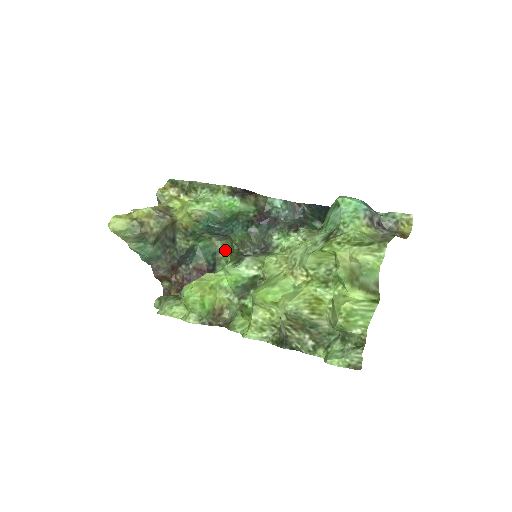
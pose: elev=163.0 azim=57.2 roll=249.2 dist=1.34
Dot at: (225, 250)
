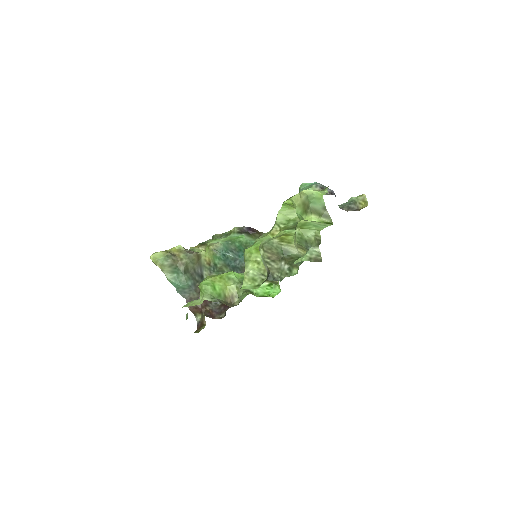
Dot at: occluded
